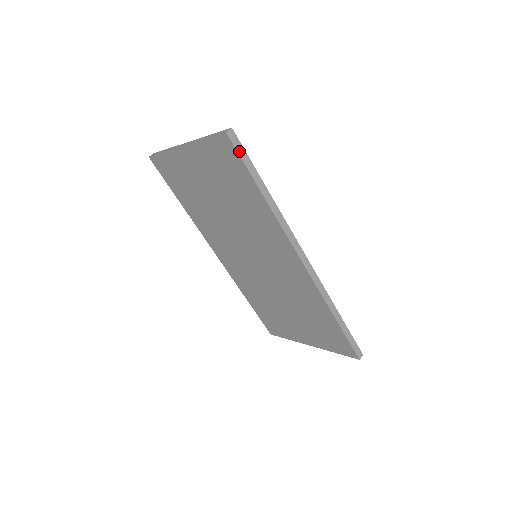
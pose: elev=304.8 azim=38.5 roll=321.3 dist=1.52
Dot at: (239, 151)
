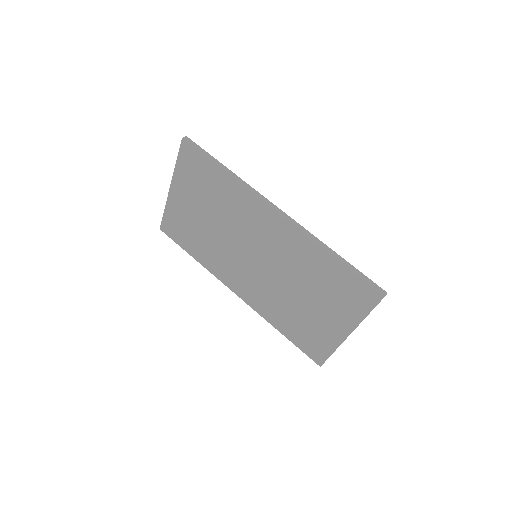
Dot at: (195, 147)
